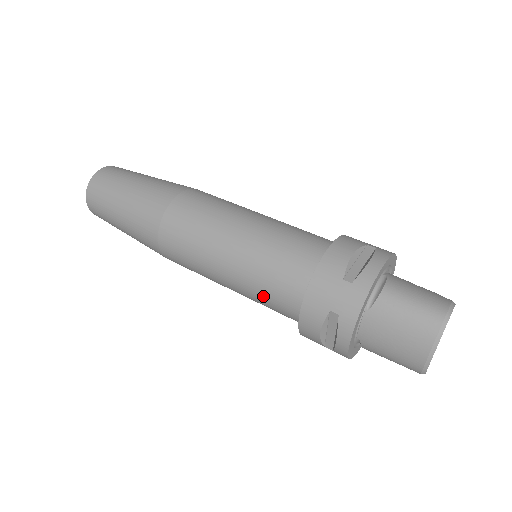
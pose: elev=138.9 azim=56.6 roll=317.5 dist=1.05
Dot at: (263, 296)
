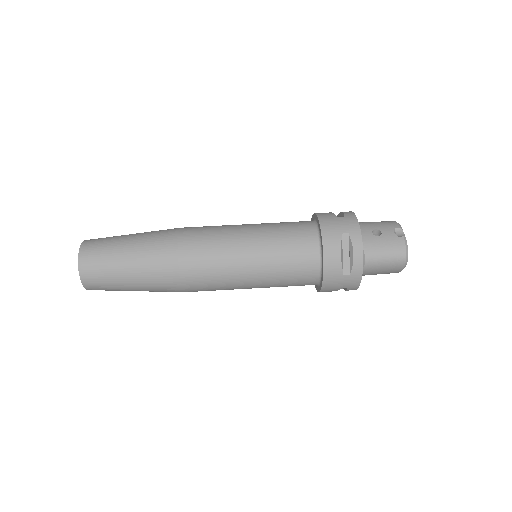
Dot at: occluded
